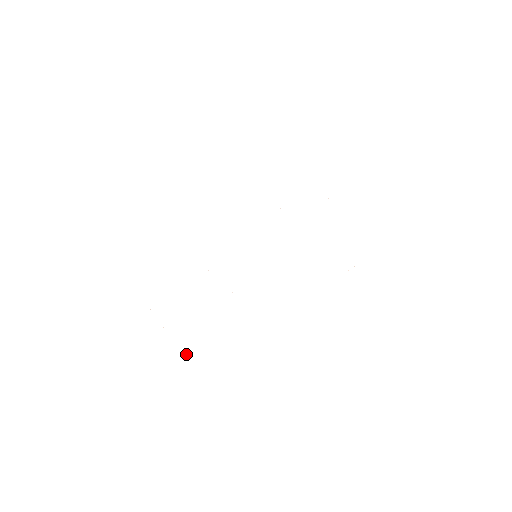
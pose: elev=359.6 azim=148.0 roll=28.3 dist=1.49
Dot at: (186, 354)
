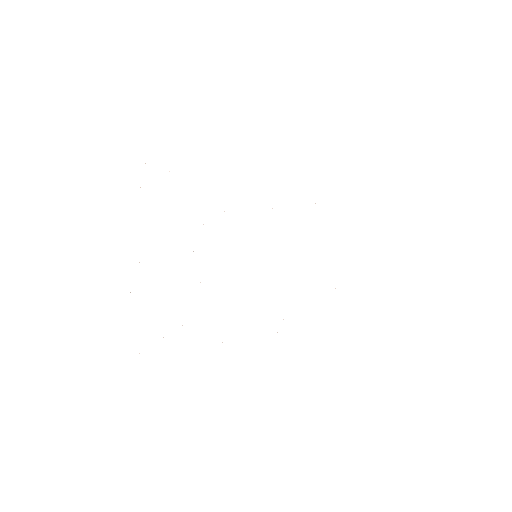
Dot at: occluded
